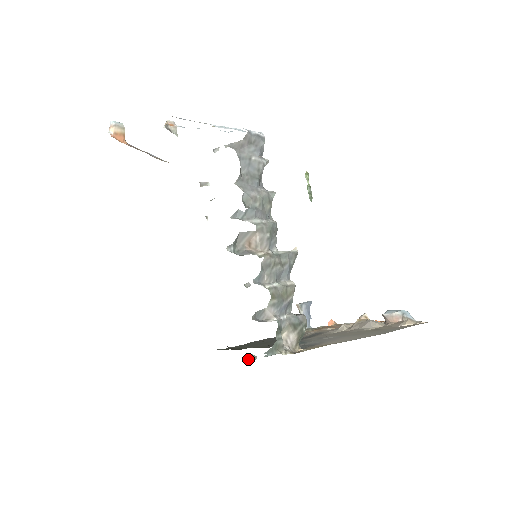
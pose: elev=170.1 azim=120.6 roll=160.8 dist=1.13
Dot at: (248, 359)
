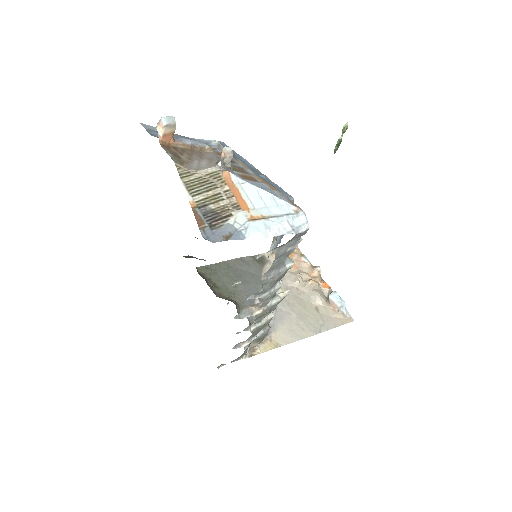
Dot at: (219, 366)
